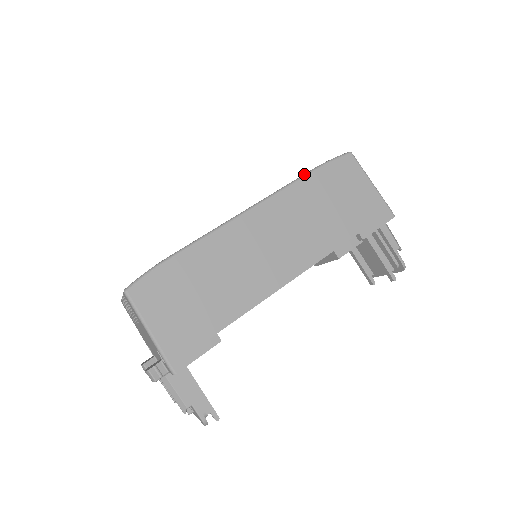
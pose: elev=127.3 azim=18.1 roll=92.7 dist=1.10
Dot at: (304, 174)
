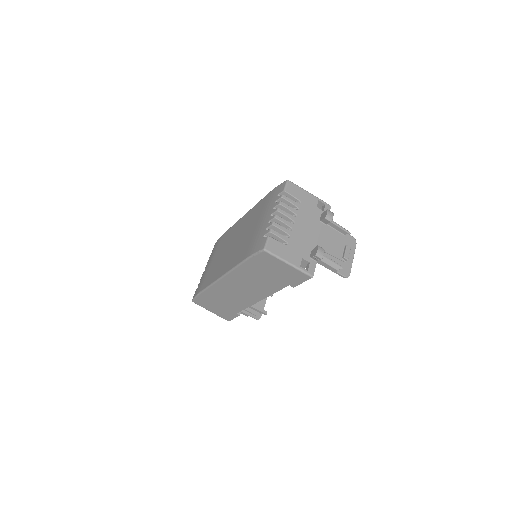
Dot at: (240, 262)
